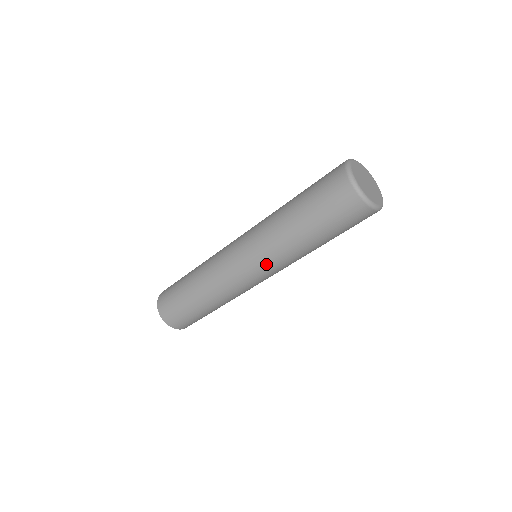
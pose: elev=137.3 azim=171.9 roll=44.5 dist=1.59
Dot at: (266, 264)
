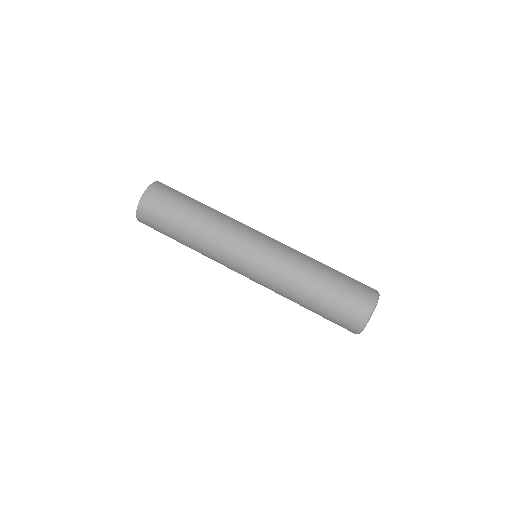
Dot at: (261, 284)
